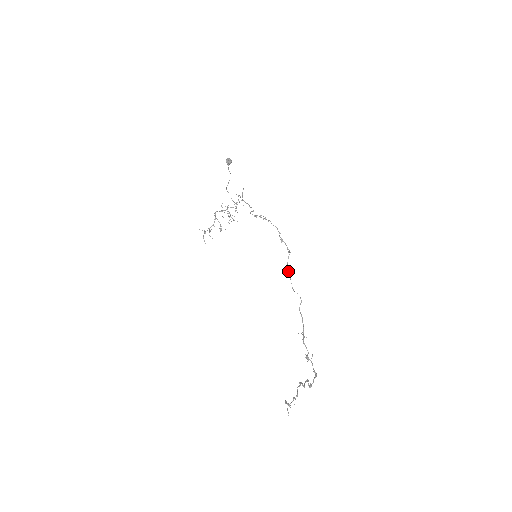
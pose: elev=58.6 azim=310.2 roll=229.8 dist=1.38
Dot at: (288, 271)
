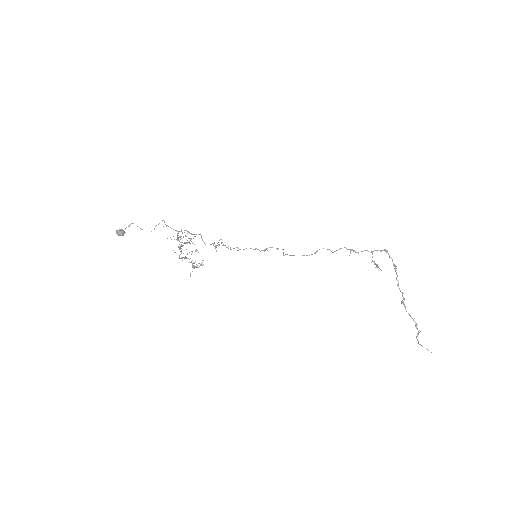
Dot at: occluded
